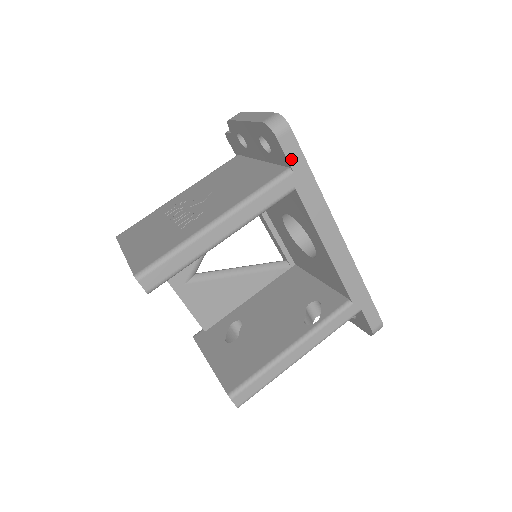
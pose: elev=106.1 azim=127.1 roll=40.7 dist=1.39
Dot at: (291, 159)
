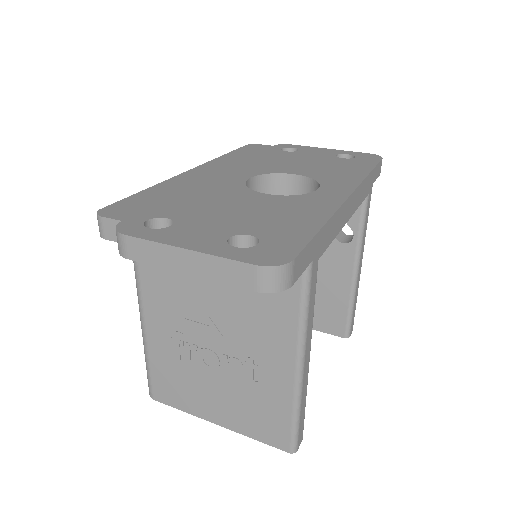
Dot at: (307, 263)
